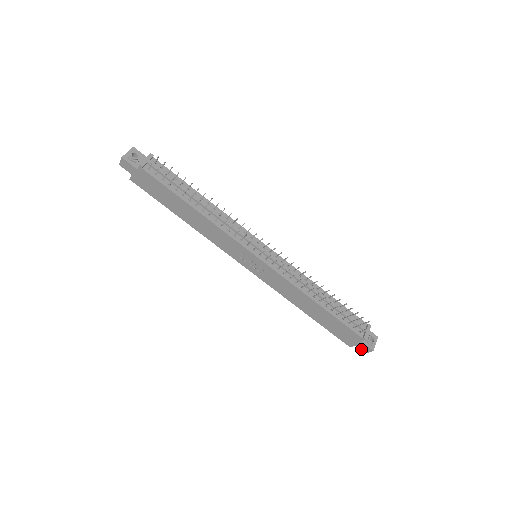
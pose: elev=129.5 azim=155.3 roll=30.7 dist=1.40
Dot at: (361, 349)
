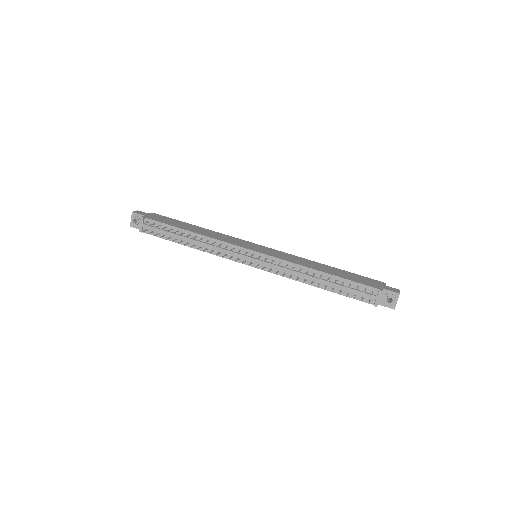
Dot at: occluded
